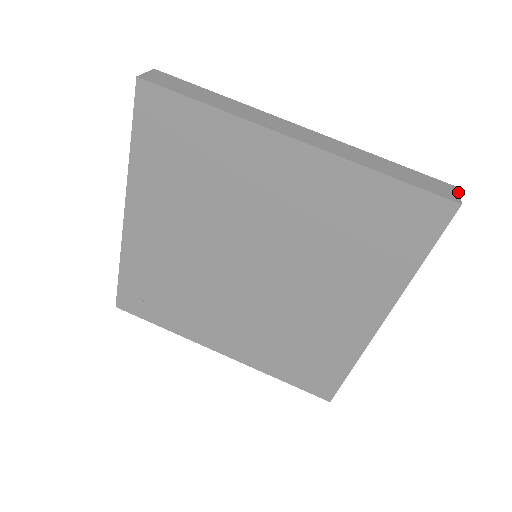
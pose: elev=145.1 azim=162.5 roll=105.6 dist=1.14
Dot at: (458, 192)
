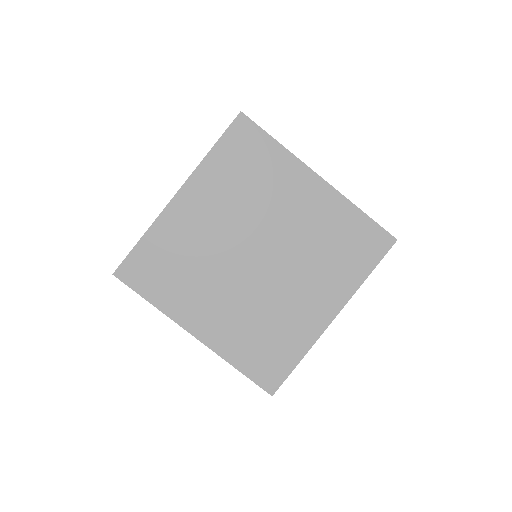
Dot at: occluded
